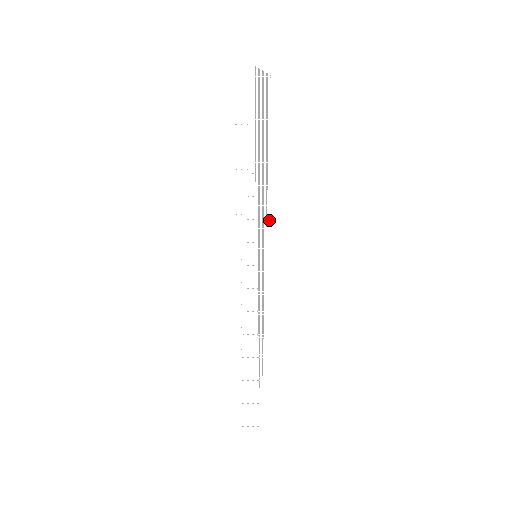
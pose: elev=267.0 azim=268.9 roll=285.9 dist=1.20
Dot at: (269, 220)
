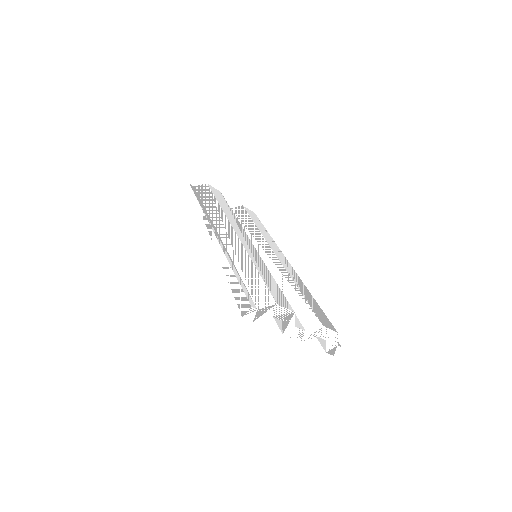
Dot at: (227, 227)
